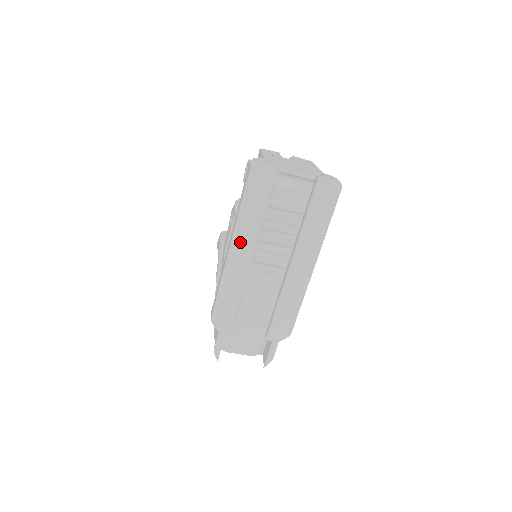
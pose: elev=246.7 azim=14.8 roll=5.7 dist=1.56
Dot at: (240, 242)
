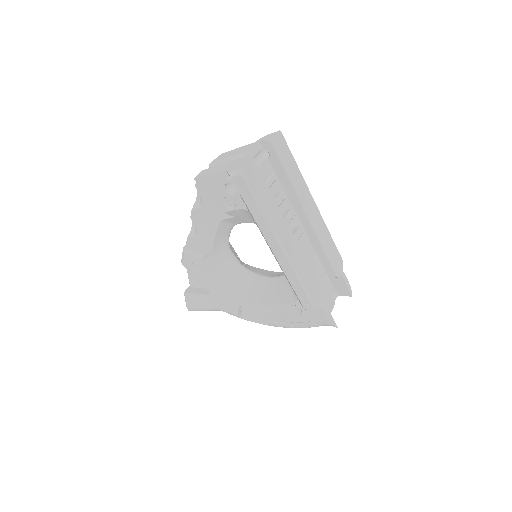
Dot at: (281, 234)
